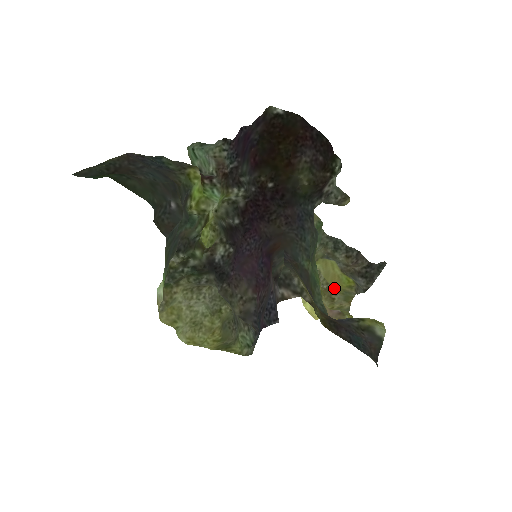
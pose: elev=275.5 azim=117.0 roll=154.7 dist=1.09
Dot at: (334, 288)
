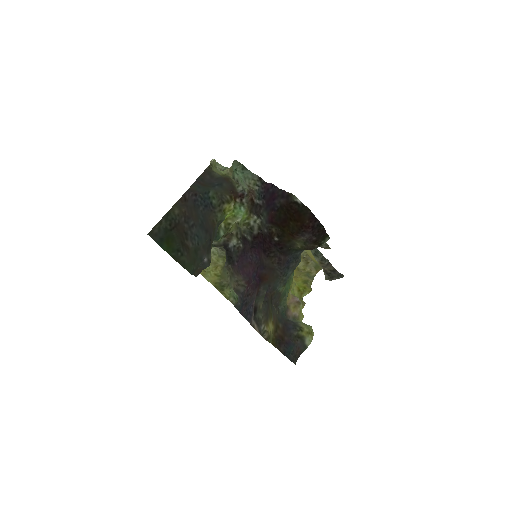
Dot at: (311, 258)
